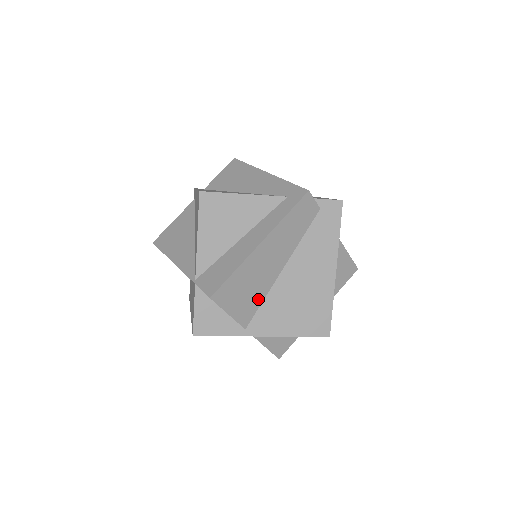
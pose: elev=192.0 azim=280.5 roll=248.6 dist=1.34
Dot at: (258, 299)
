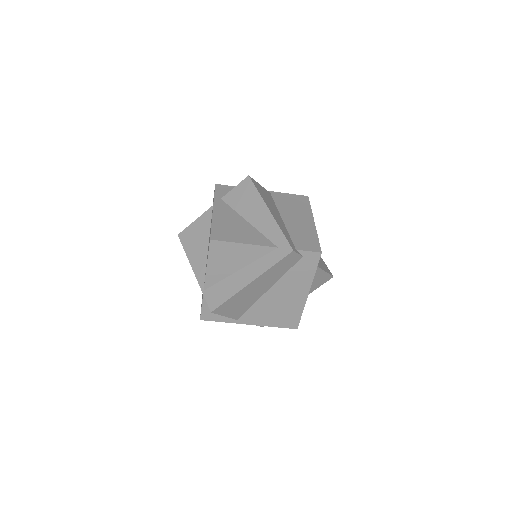
Dot at: (248, 306)
